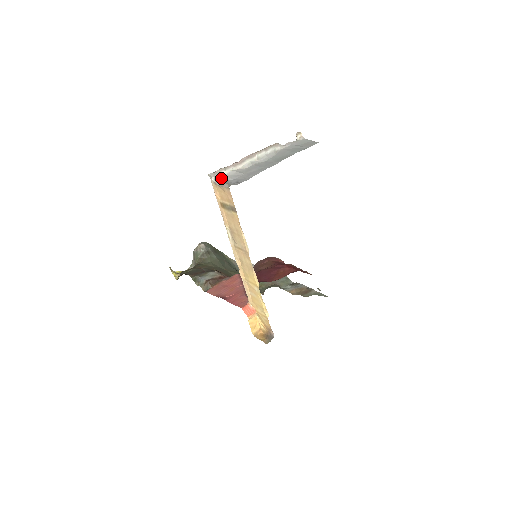
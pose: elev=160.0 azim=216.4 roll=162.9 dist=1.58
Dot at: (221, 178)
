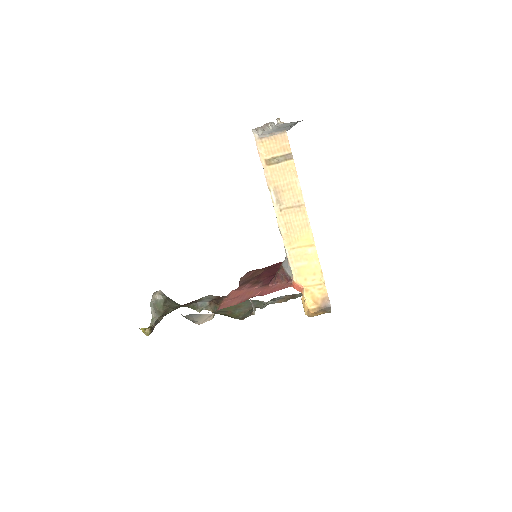
Dot at: (262, 134)
